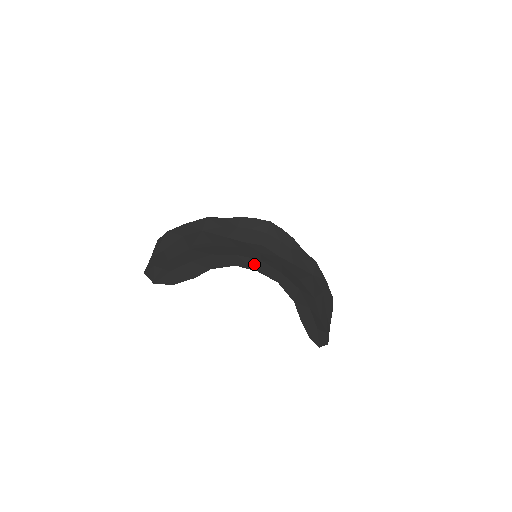
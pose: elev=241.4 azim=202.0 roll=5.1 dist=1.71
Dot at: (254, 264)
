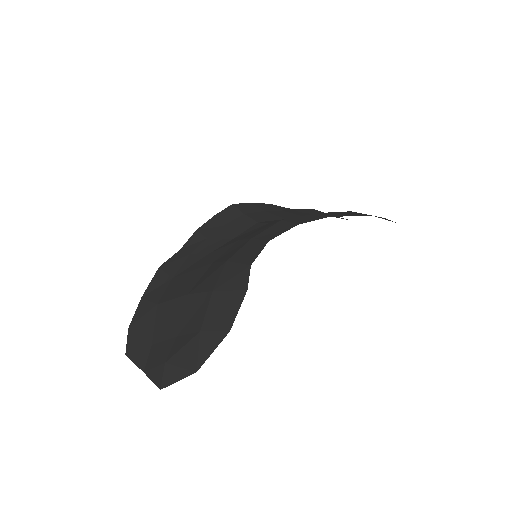
Dot at: (283, 226)
